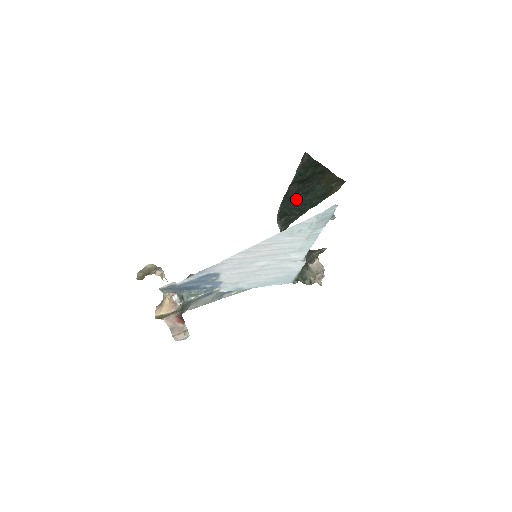
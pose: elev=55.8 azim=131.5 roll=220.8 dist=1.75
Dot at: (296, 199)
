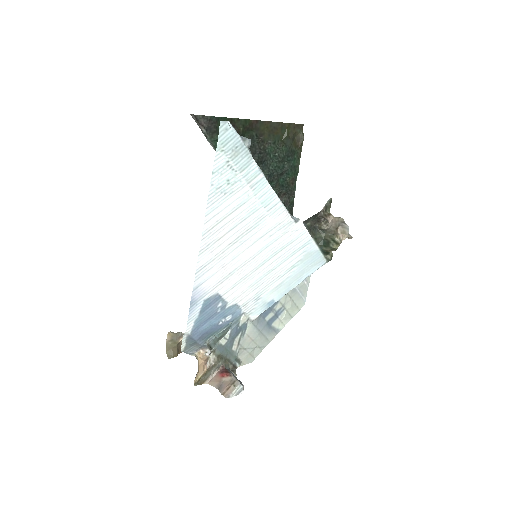
Dot at: occluded
